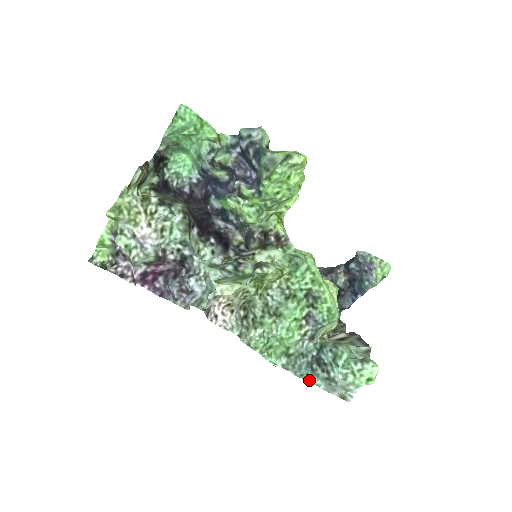
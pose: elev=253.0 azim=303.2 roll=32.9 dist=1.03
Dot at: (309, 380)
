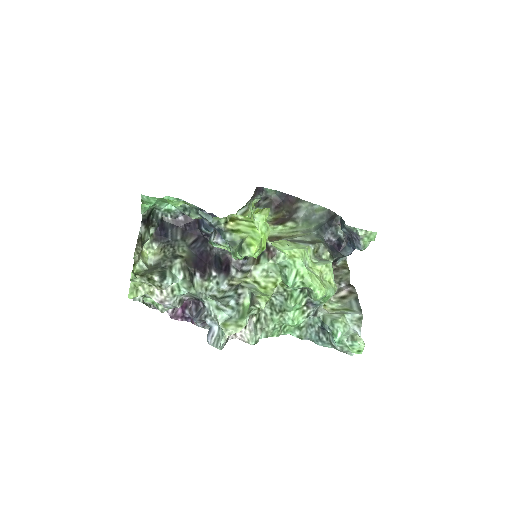
Dot at: (319, 345)
